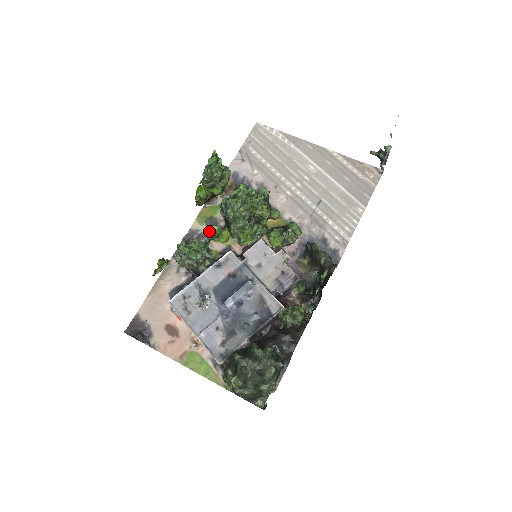
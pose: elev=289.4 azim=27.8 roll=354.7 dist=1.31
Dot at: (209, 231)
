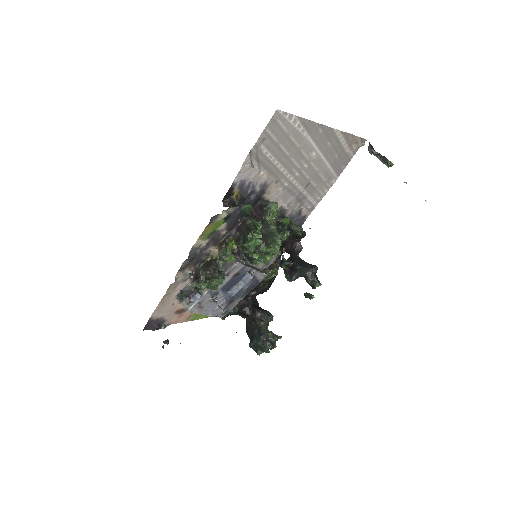
Dot at: (224, 260)
